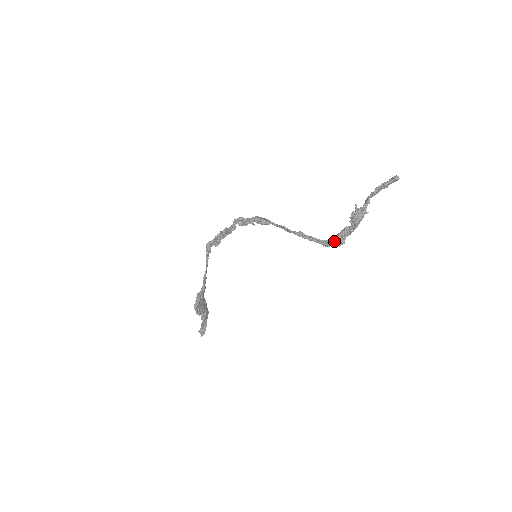
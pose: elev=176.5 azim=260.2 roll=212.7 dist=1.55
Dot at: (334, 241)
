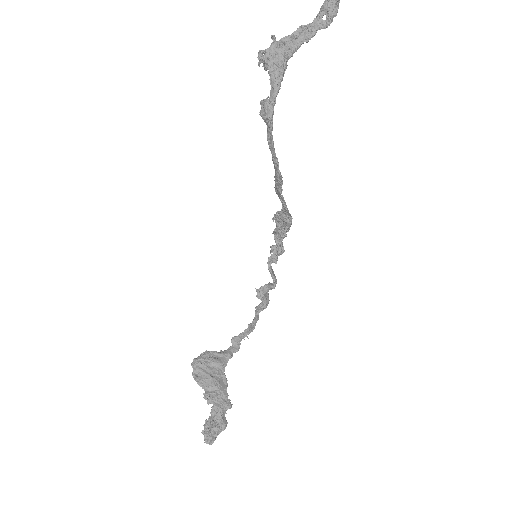
Dot at: (262, 116)
